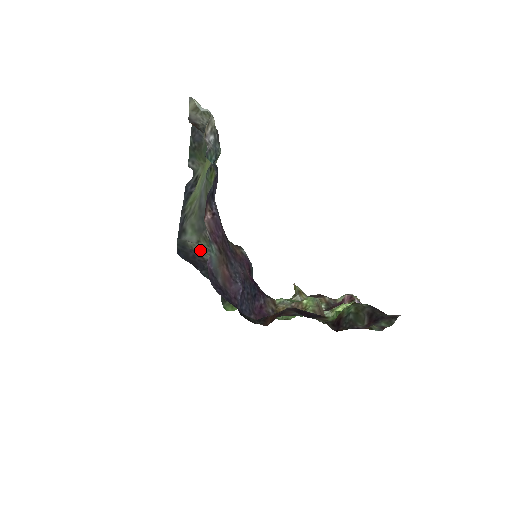
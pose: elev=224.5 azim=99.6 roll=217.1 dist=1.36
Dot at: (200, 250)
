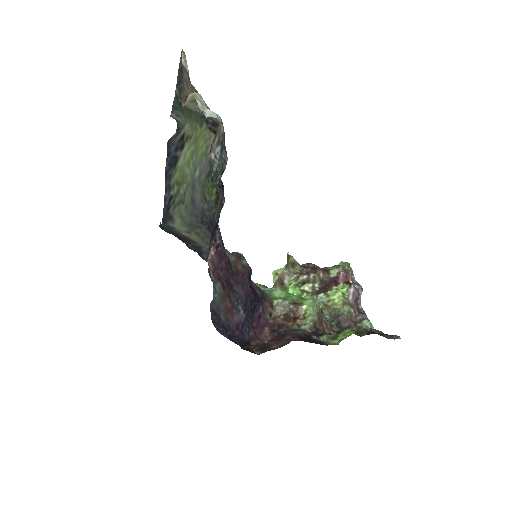
Dot at: (189, 237)
